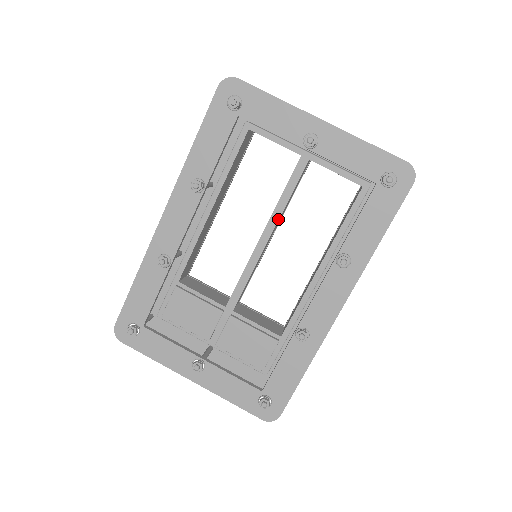
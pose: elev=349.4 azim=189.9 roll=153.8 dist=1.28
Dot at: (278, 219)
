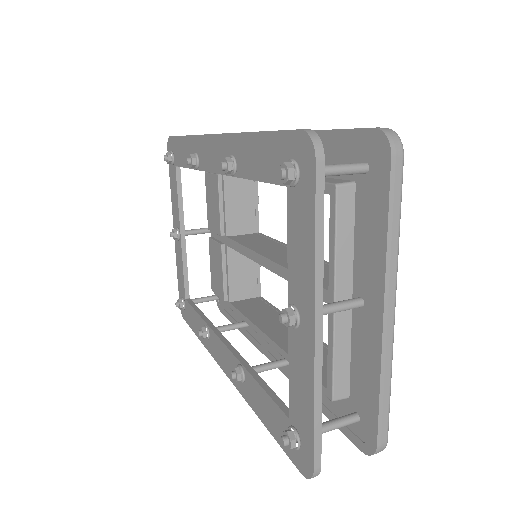
Dot at: (279, 274)
